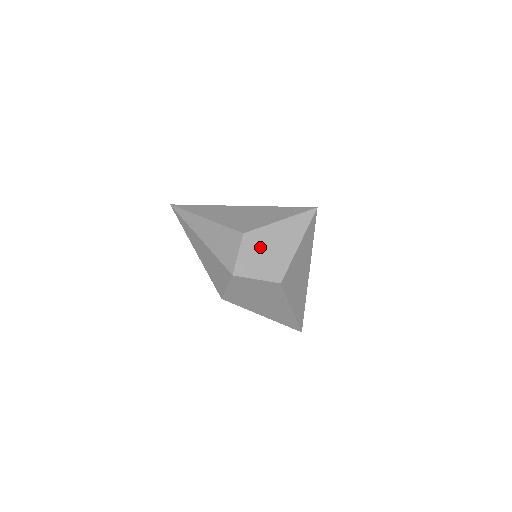
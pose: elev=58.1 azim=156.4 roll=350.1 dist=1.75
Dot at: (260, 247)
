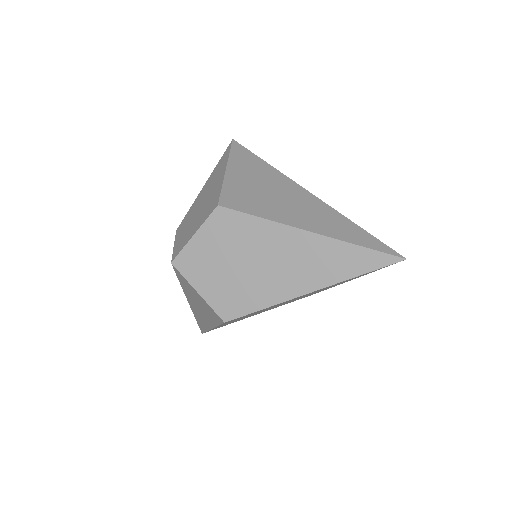
Dot at: (192, 217)
